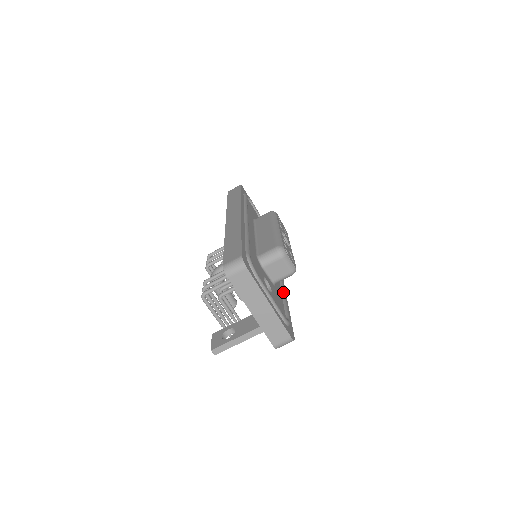
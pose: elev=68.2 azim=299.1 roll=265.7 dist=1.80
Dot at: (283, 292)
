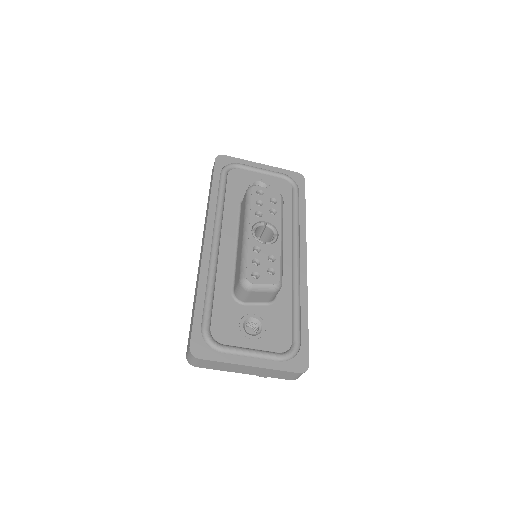
Dot at: (294, 292)
